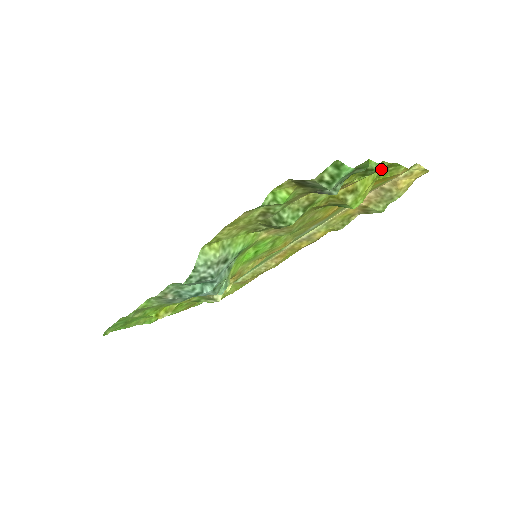
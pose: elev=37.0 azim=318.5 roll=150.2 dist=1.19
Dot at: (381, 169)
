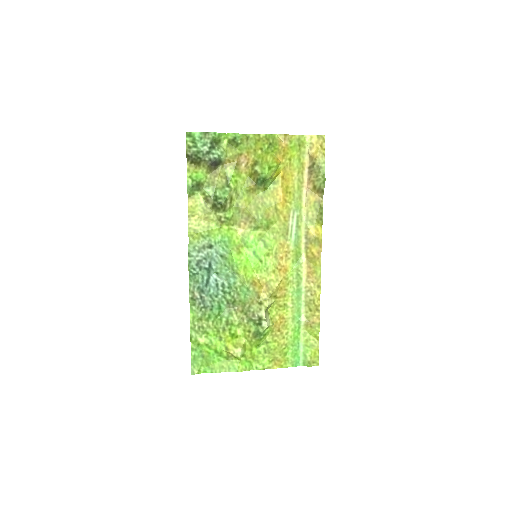
Dot at: (265, 145)
